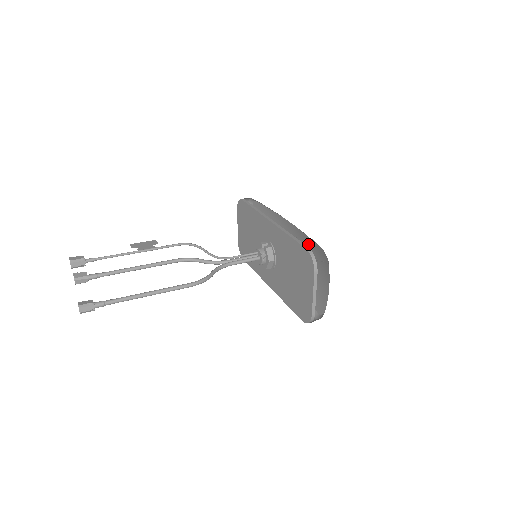
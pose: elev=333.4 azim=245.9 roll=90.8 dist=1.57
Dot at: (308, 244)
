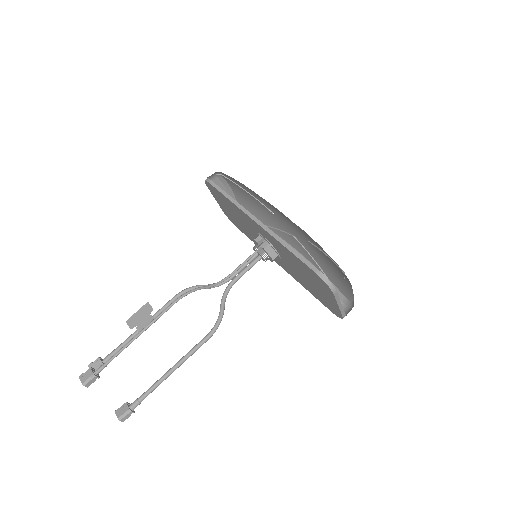
Dot at: (310, 237)
